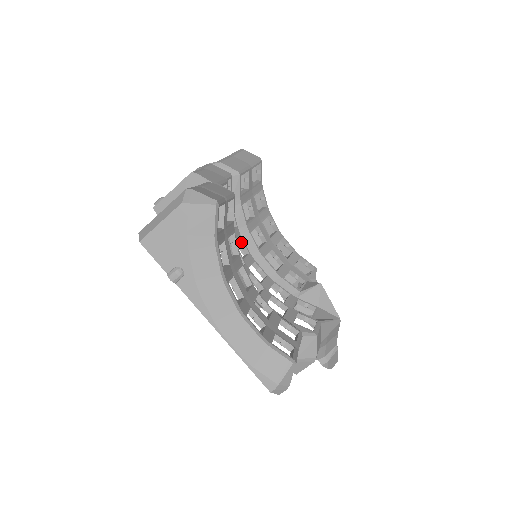
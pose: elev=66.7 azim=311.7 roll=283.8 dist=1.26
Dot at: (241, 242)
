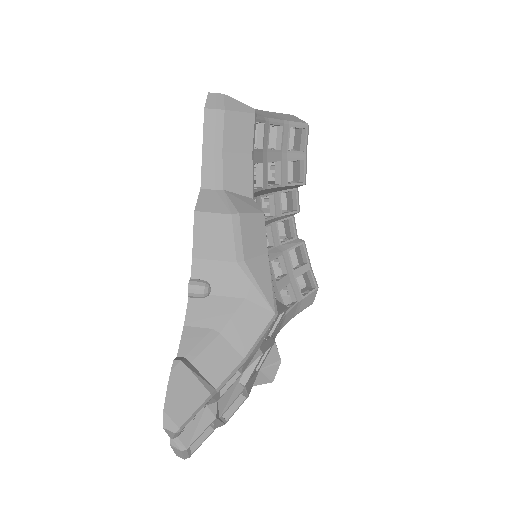
Dot at: occluded
